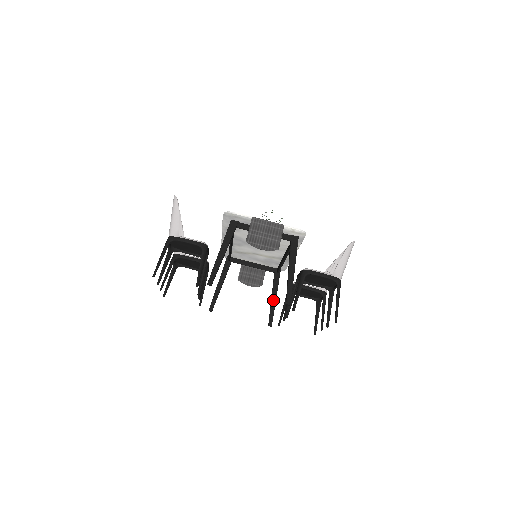
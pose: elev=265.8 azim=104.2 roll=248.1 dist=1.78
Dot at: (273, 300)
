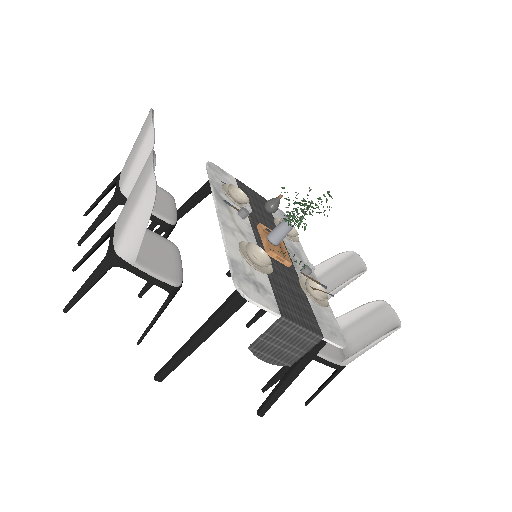
Dot at: occluded
